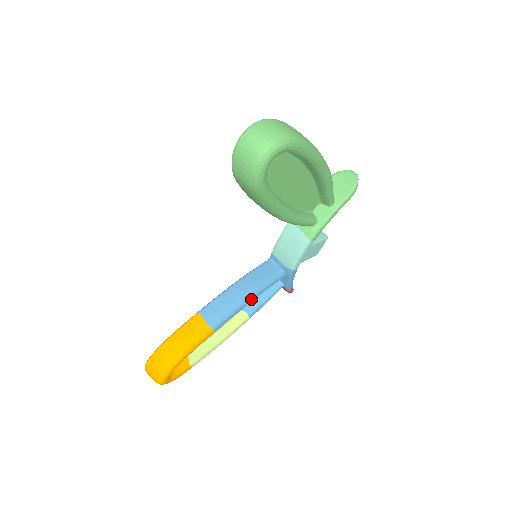
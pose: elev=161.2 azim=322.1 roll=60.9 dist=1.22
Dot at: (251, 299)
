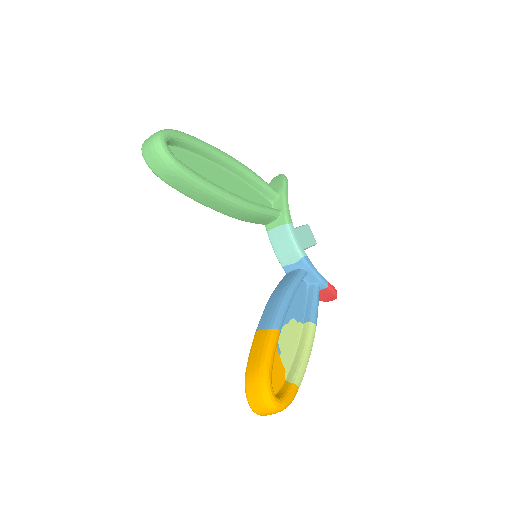
Dot at: (289, 295)
